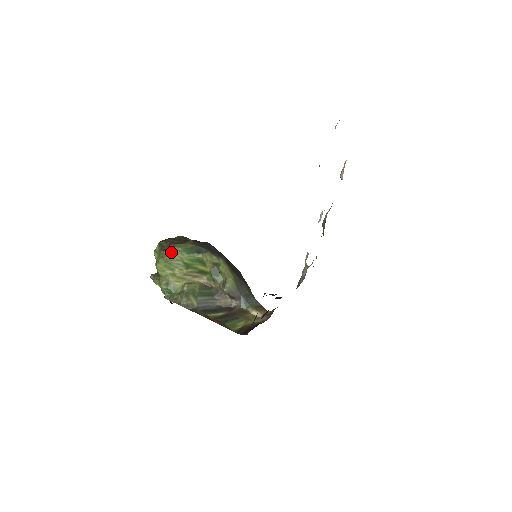
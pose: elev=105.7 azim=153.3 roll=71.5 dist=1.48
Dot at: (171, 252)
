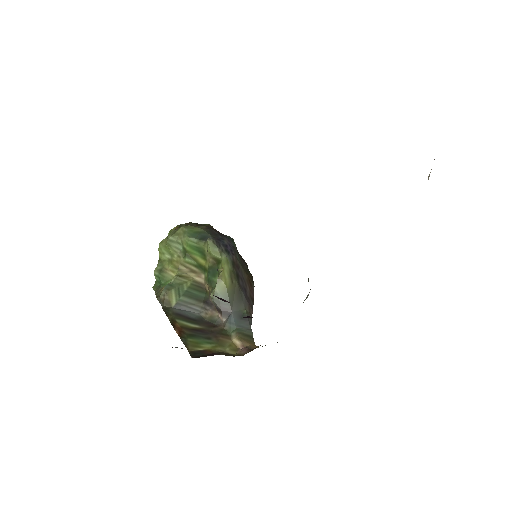
Dot at: (176, 231)
